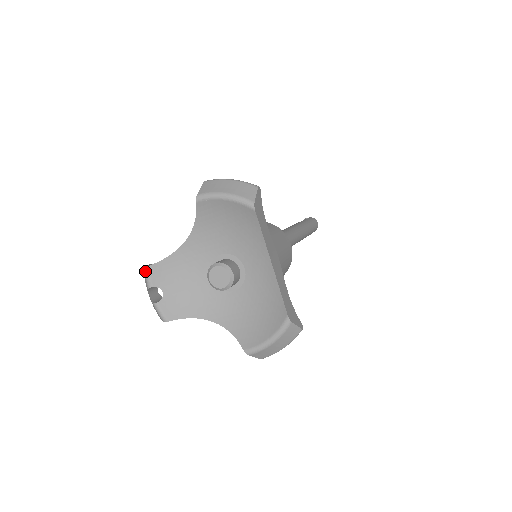
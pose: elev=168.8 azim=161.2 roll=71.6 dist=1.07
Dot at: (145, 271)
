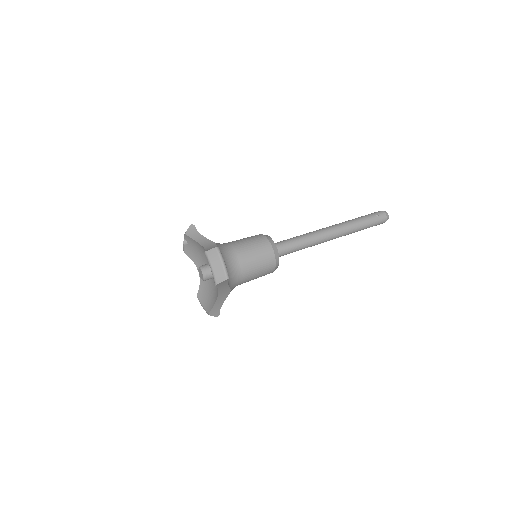
Dot at: (185, 233)
